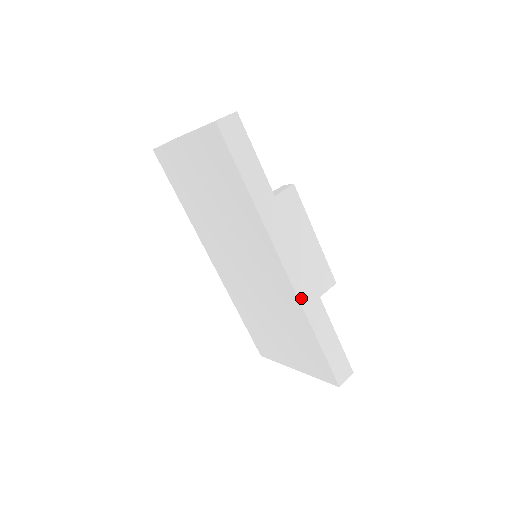
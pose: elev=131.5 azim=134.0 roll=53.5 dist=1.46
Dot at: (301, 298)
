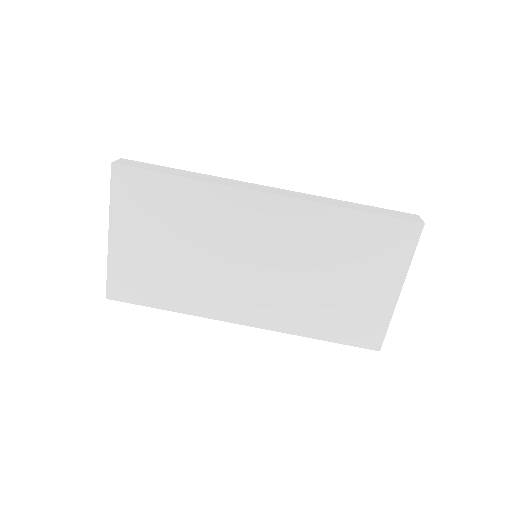
Dot at: (305, 200)
